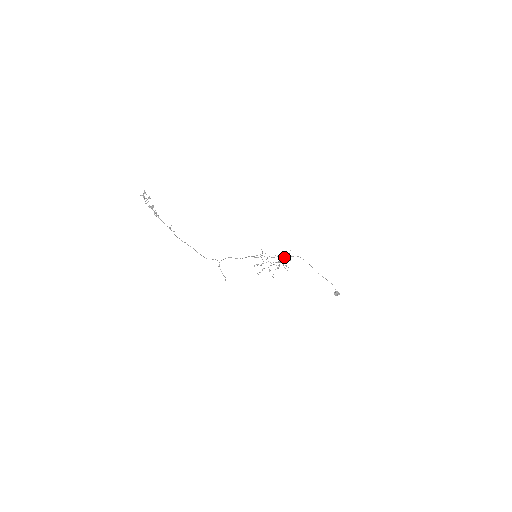
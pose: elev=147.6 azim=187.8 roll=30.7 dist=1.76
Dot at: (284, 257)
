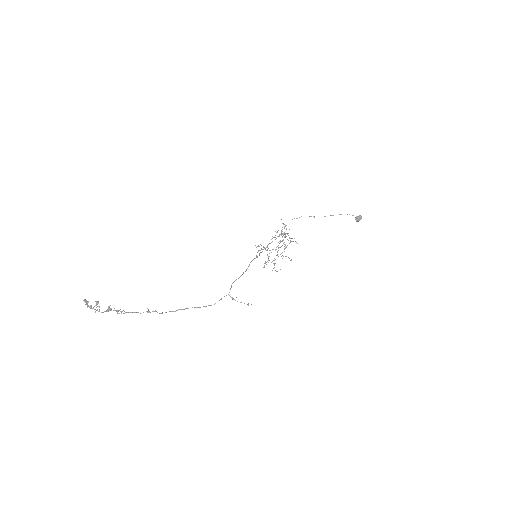
Dot at: (281, 232)
